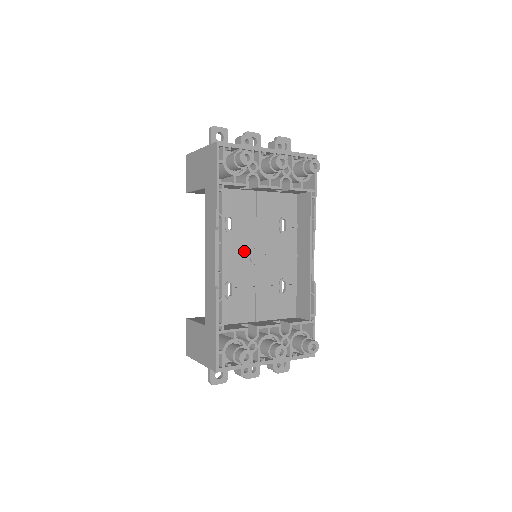
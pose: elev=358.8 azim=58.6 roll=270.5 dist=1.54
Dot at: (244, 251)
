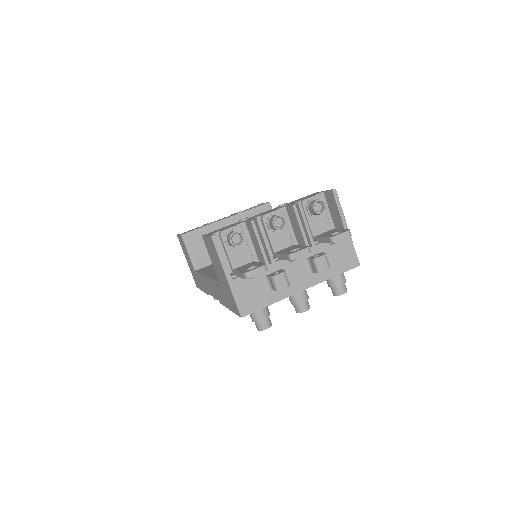
Dot at: occluded
